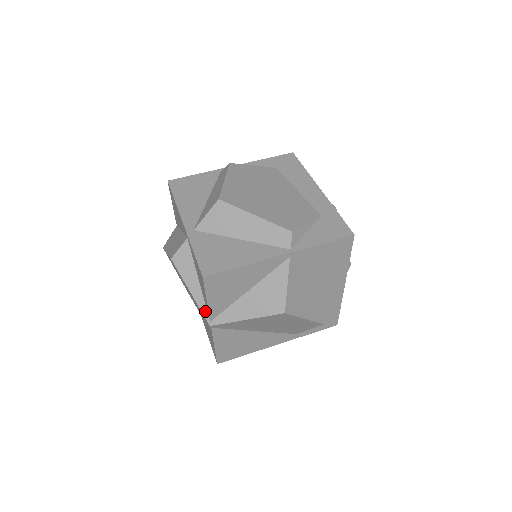
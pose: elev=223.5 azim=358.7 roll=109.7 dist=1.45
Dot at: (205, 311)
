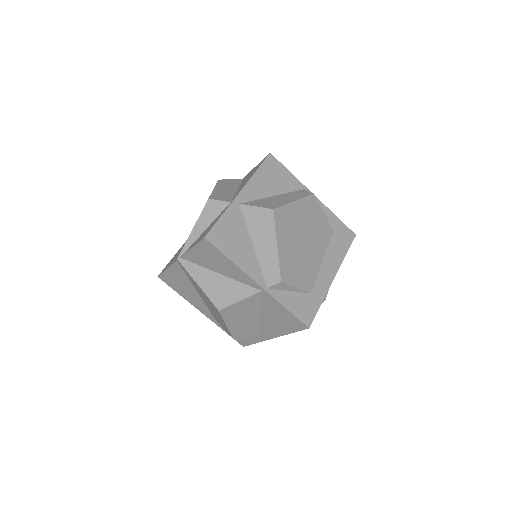
Dot at: (186, 249)
